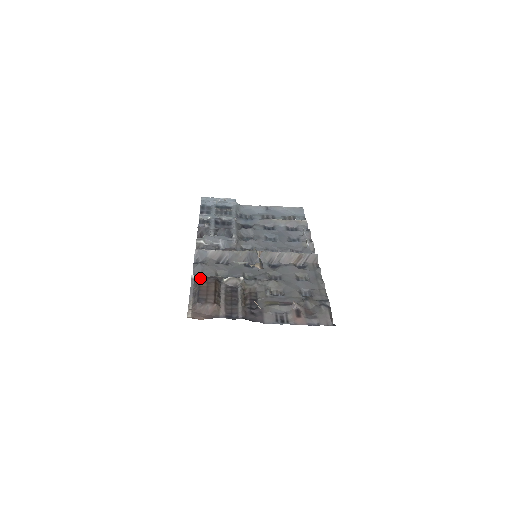
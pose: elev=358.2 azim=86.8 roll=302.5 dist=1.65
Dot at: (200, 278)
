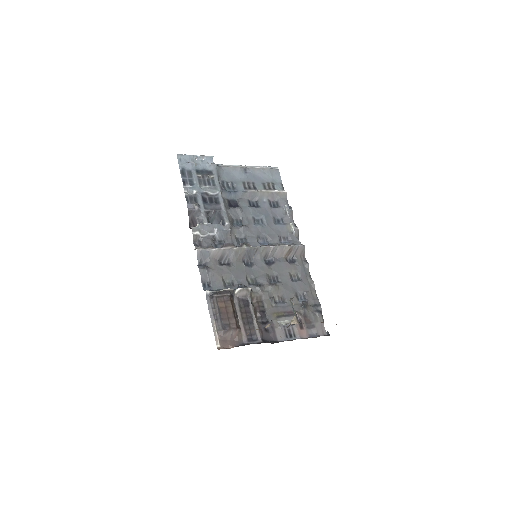
Dot at: (216, 296)
